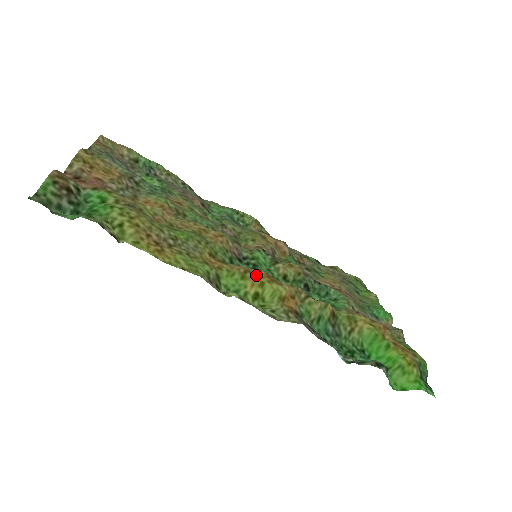
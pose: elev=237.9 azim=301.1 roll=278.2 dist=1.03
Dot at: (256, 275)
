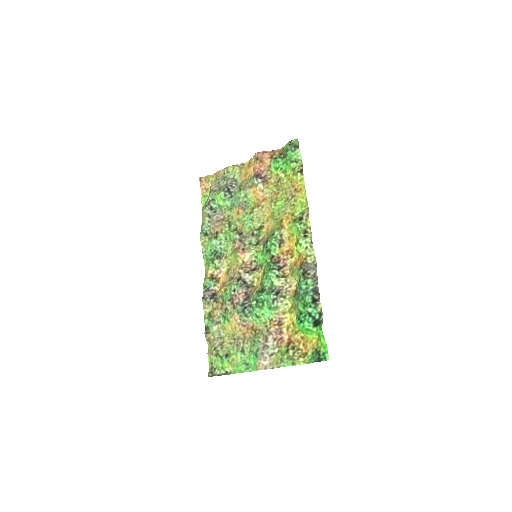
Dot at: (291, 242)
